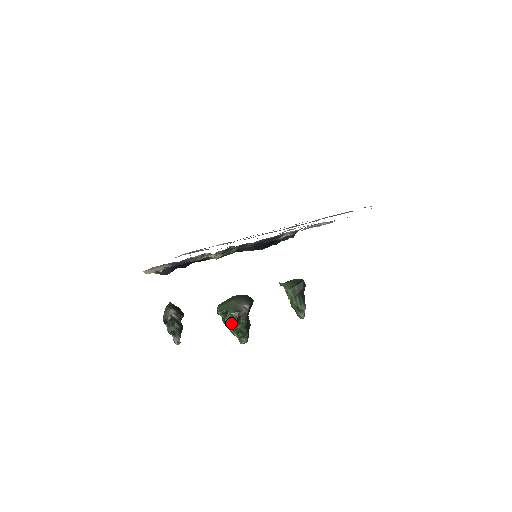
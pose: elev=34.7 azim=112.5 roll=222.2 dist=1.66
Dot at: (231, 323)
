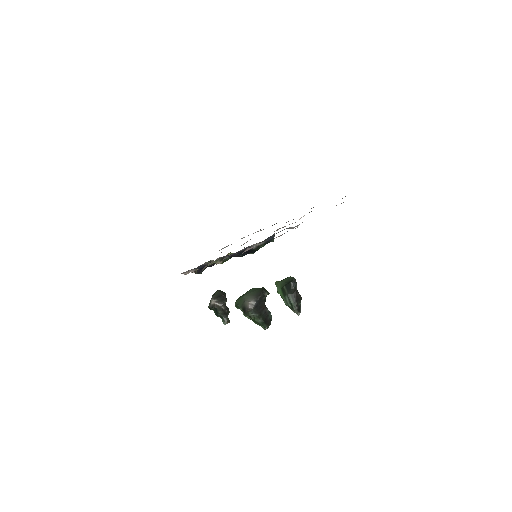
Dot at: occluded
